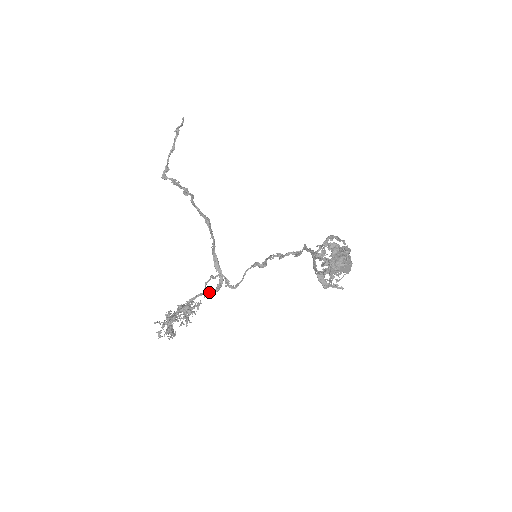
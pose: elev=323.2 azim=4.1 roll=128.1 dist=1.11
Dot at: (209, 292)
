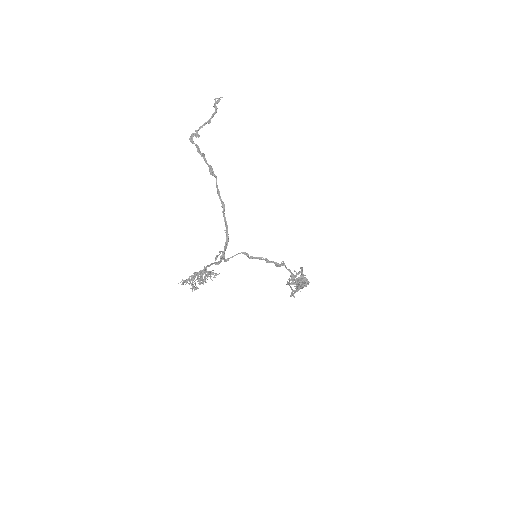
Dot at: (216, 263)
